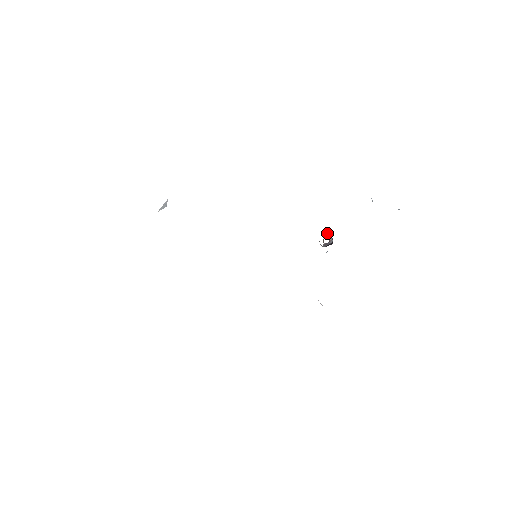
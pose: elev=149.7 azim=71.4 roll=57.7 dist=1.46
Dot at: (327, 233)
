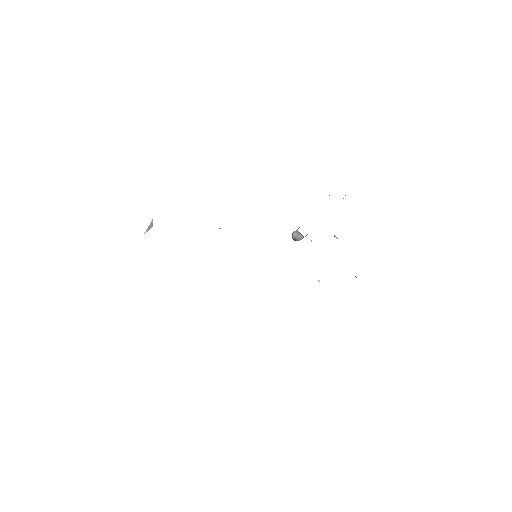
Dot at: occluded
